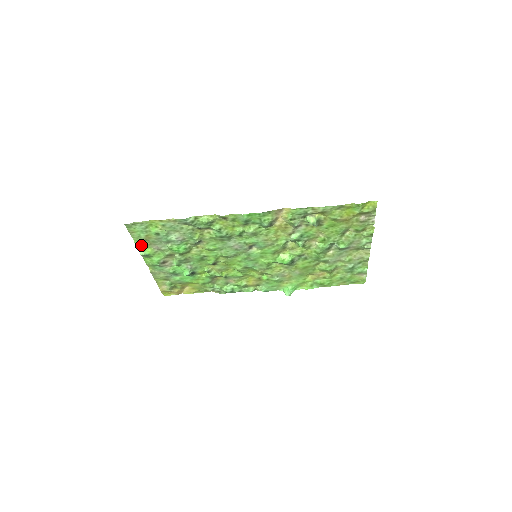
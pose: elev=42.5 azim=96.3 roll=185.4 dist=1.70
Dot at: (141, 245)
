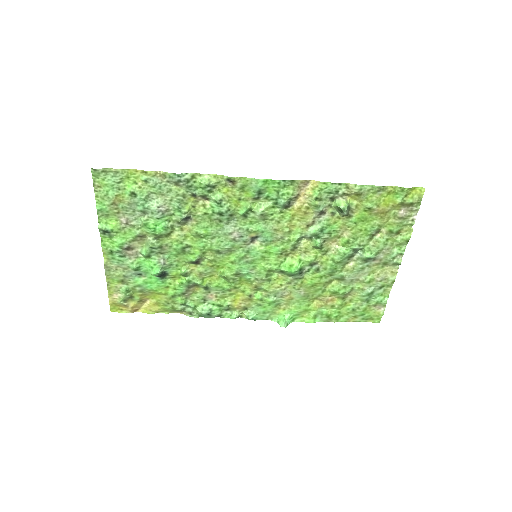
Dot at: (104, 213)
